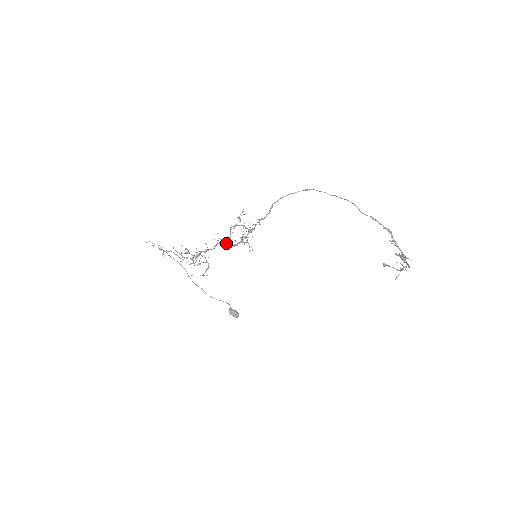
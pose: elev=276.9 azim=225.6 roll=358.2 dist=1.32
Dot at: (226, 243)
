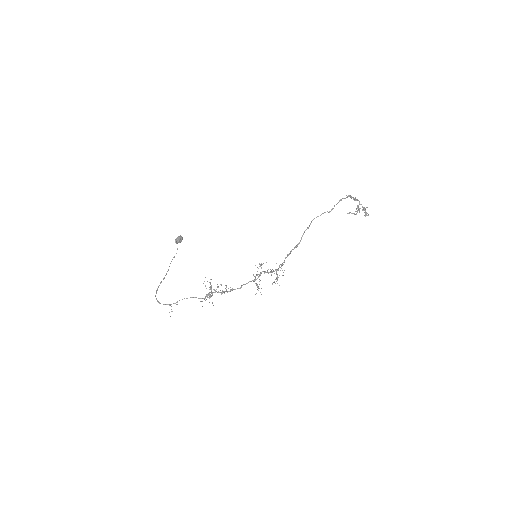
Dot at: (257, 284)
